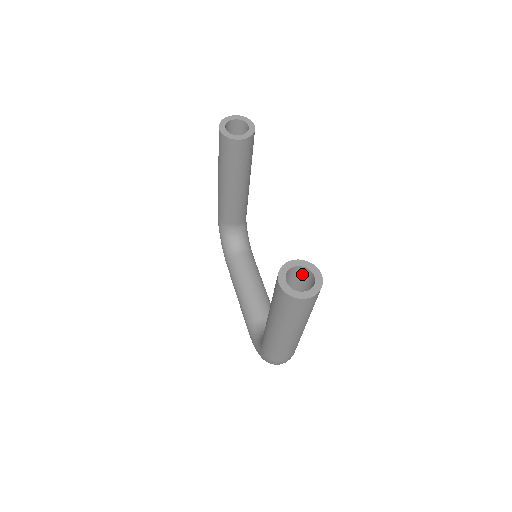
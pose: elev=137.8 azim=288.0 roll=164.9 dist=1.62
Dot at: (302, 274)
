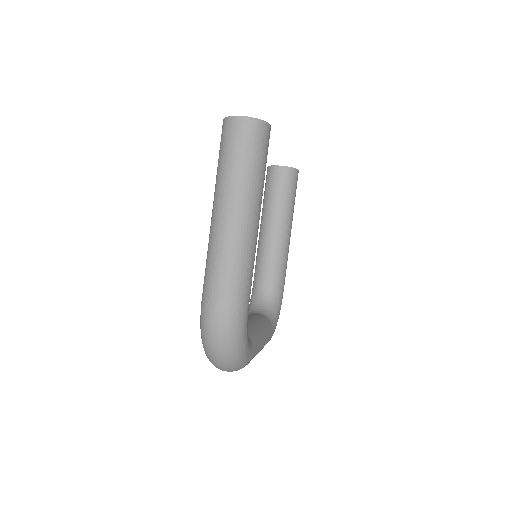
Dot at: occluded
